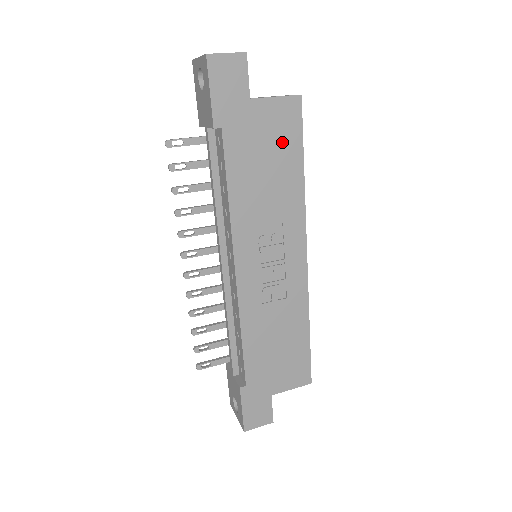
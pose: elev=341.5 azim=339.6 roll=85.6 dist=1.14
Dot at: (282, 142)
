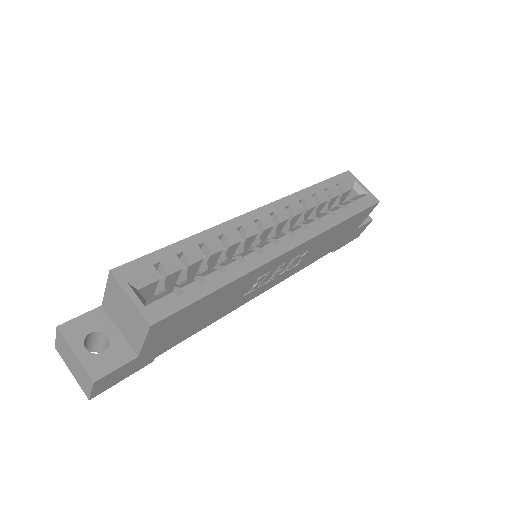
Dot at: (188, 316)
